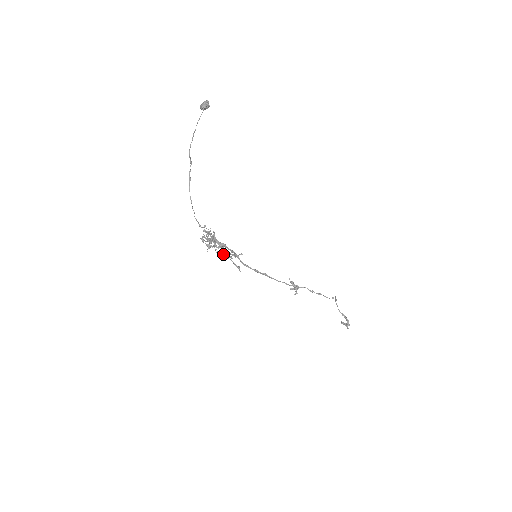
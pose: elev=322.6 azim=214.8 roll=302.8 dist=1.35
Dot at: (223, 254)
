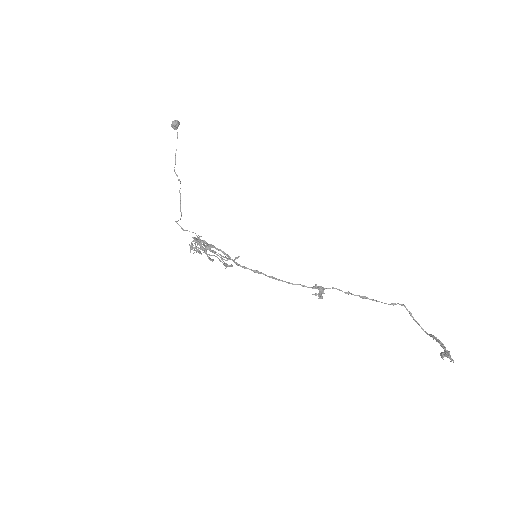
Dot at: (209, 254)
